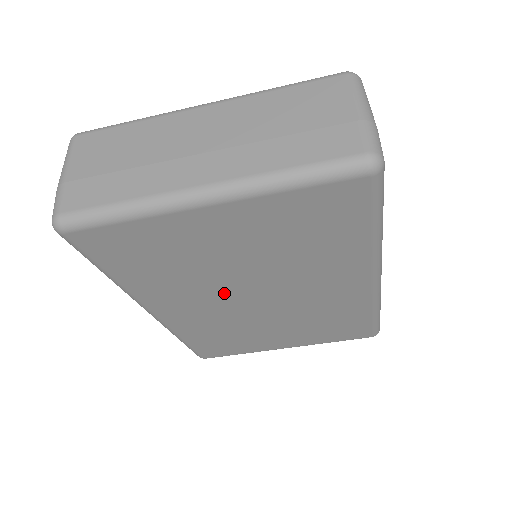
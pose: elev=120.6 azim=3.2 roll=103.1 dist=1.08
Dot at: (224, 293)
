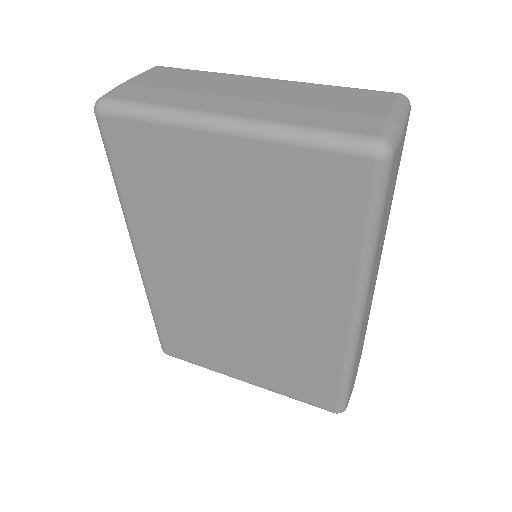
Dot at: (207, 262)
